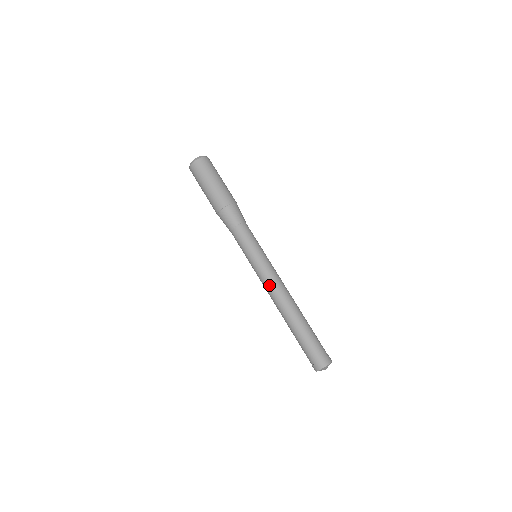
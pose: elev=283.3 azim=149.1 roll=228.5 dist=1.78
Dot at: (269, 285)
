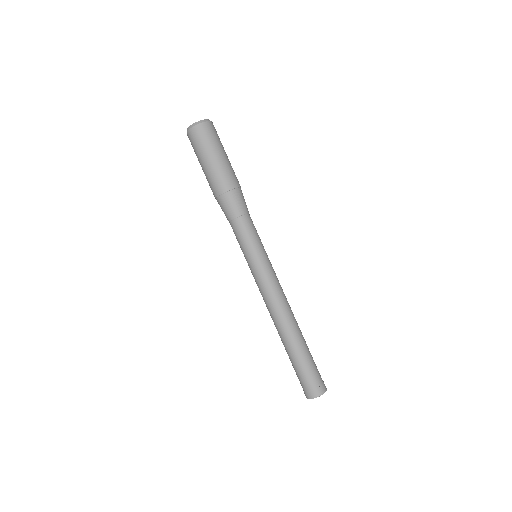
Dot at: (264, 296)
